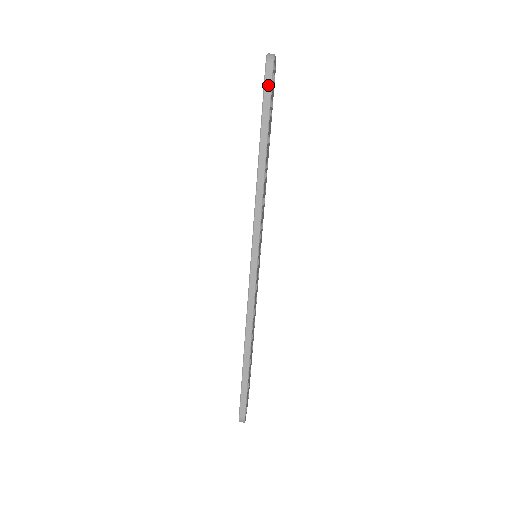
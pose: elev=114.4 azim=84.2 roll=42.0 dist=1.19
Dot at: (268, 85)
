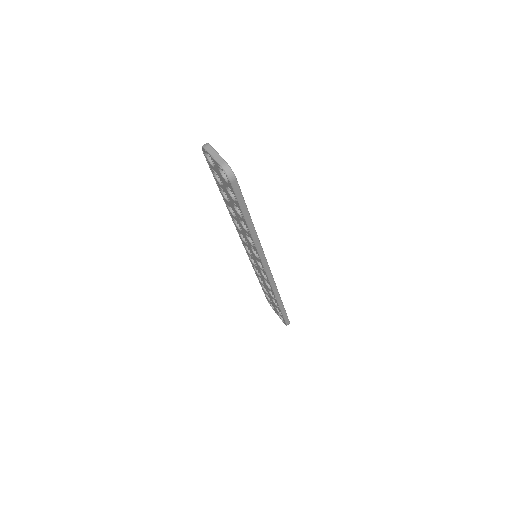
Dot at: (237, 189)
